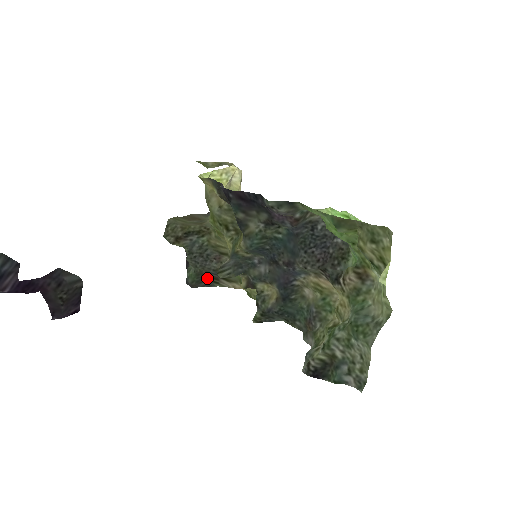
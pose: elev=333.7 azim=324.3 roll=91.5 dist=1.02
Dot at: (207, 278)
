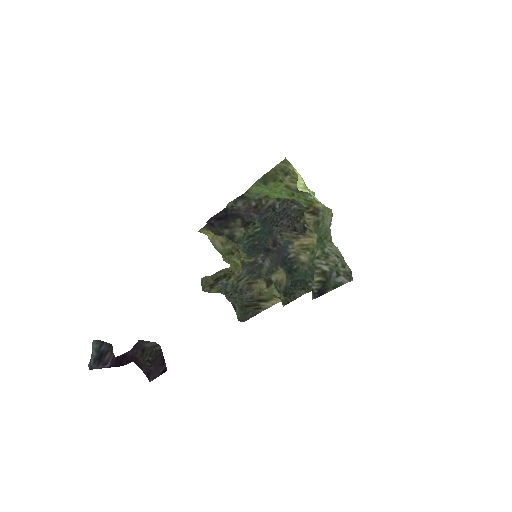
Dot at: (250, 308)
